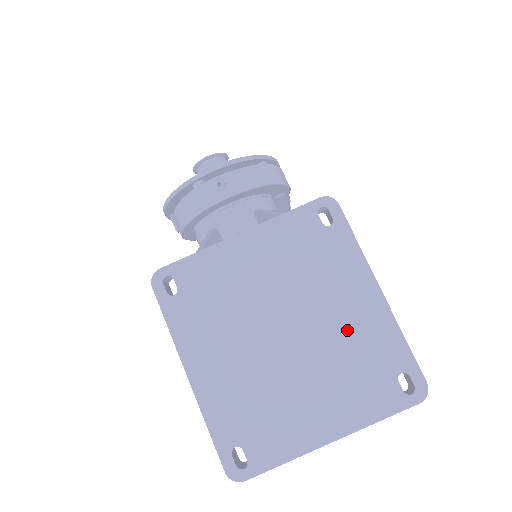
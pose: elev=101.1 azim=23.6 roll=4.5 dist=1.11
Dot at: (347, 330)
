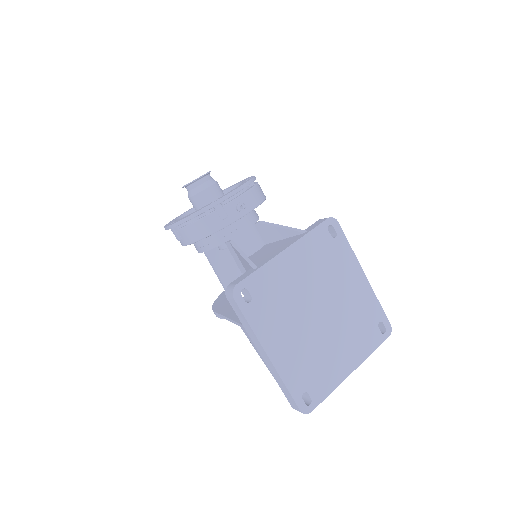
Dot at: (352, 303)
